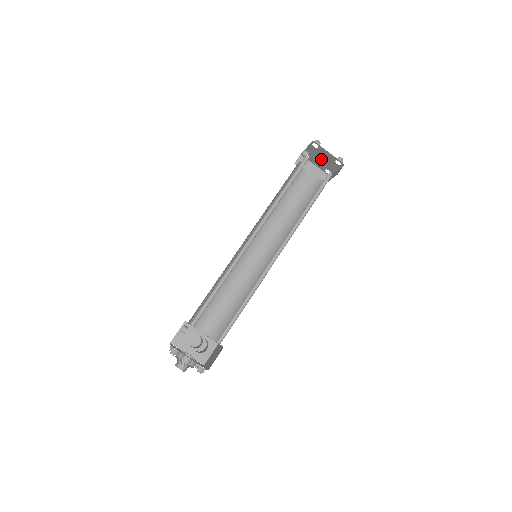
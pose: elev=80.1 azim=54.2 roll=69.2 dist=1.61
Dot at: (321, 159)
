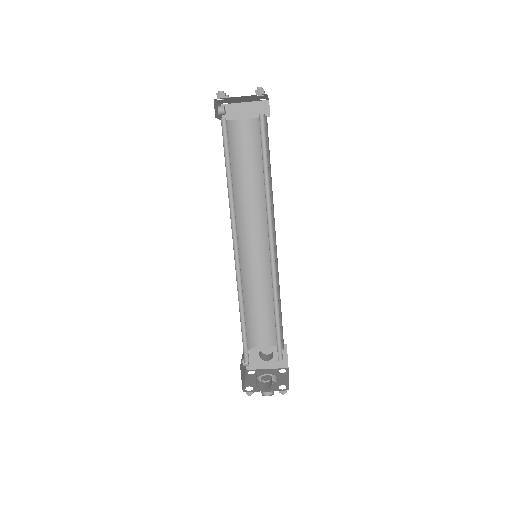
Dot at: (242, 100)
